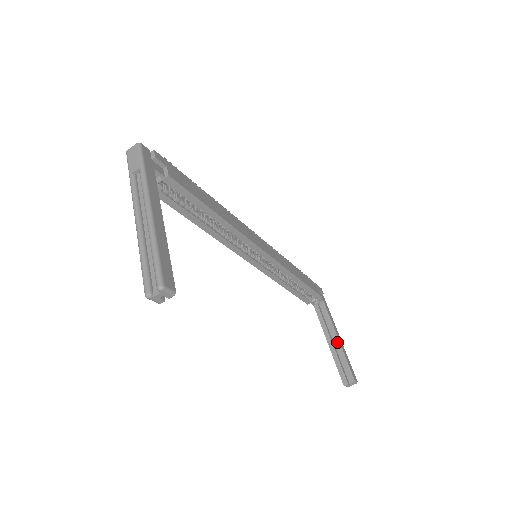
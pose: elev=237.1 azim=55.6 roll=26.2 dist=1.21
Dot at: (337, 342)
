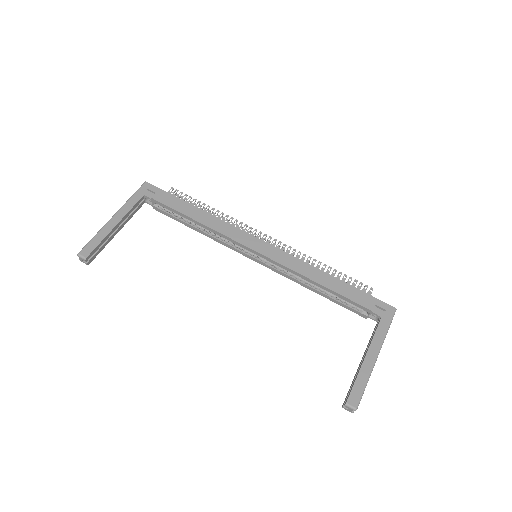
Dot at: (362, 361)
